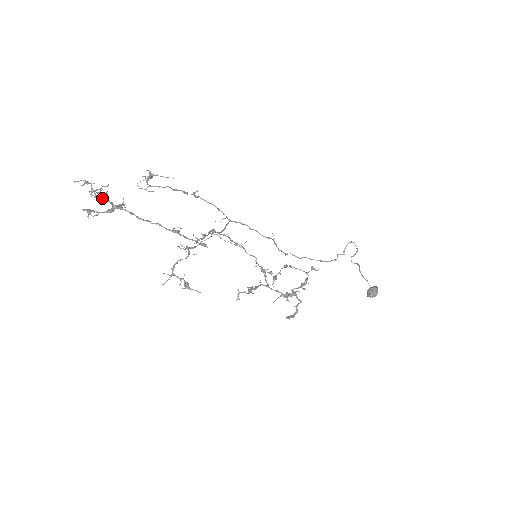
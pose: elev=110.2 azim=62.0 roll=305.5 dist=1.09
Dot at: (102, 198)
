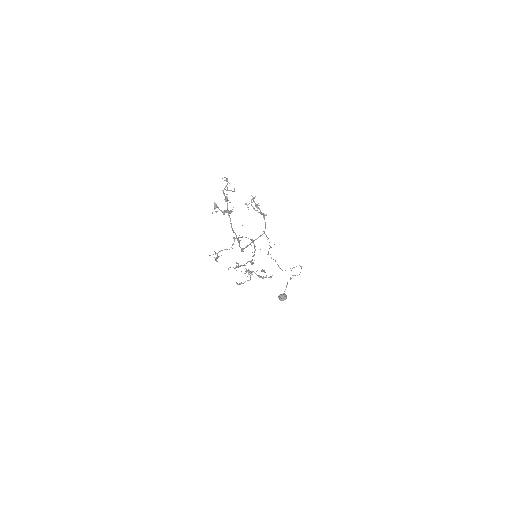
Dot at: (226, 201)
